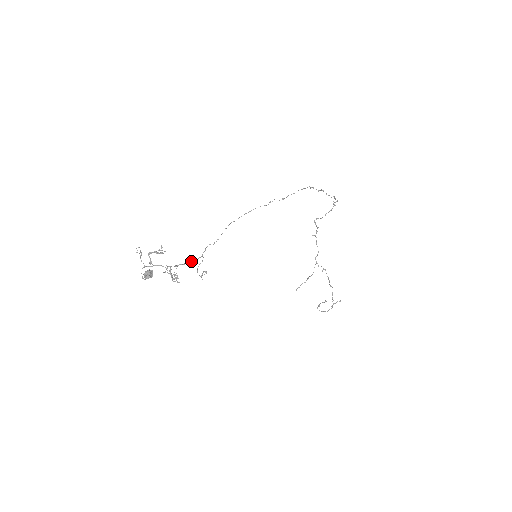
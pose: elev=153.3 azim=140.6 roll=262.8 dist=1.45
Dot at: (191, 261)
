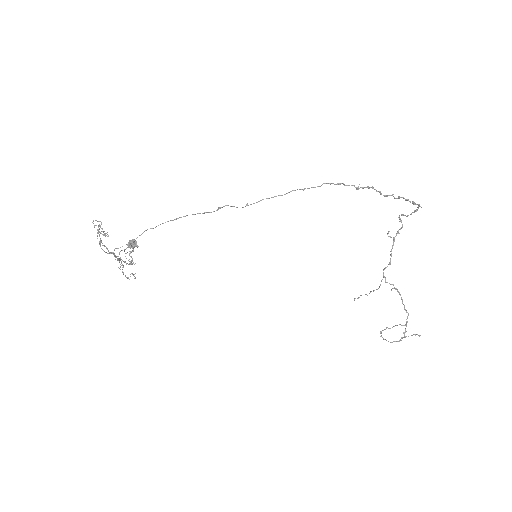
Dot at: (118, 258)
